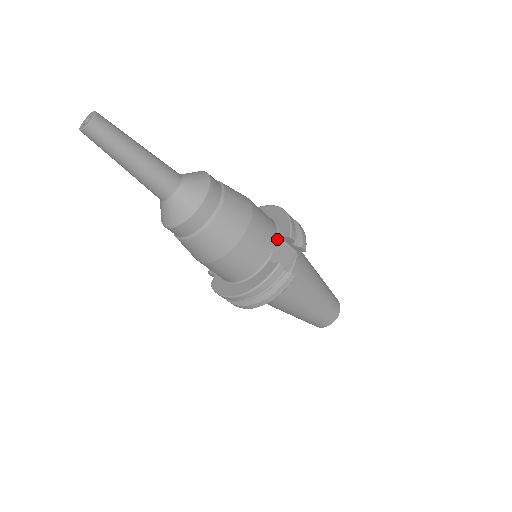
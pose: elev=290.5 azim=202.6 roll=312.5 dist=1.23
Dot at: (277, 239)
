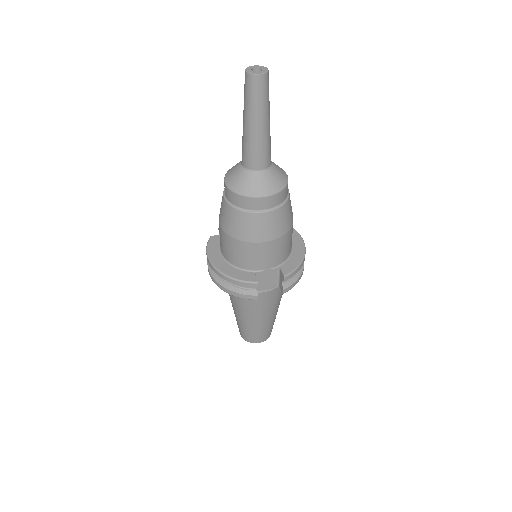
Dot at: (277, 266)
